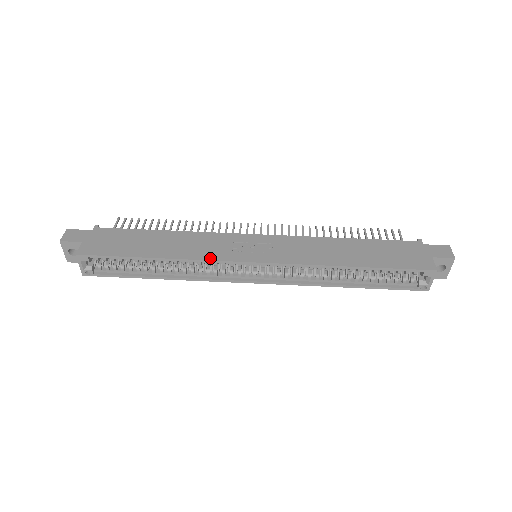
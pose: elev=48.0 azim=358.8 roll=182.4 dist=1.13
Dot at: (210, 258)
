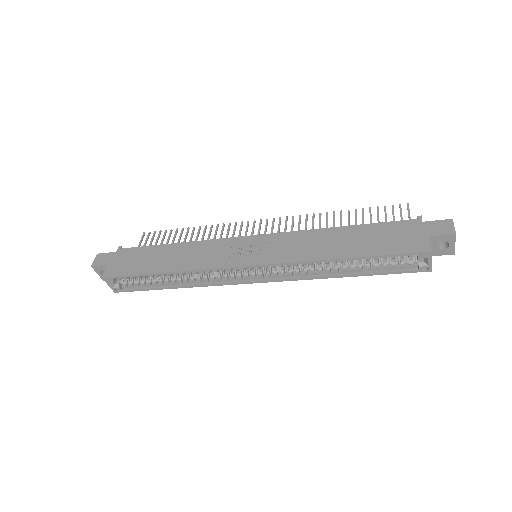
Dot at: (209, 267)
